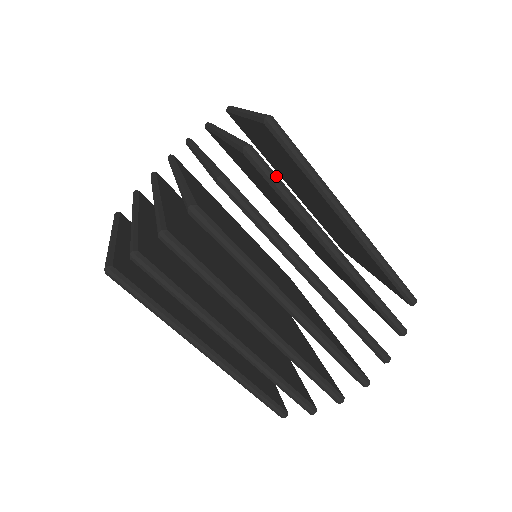
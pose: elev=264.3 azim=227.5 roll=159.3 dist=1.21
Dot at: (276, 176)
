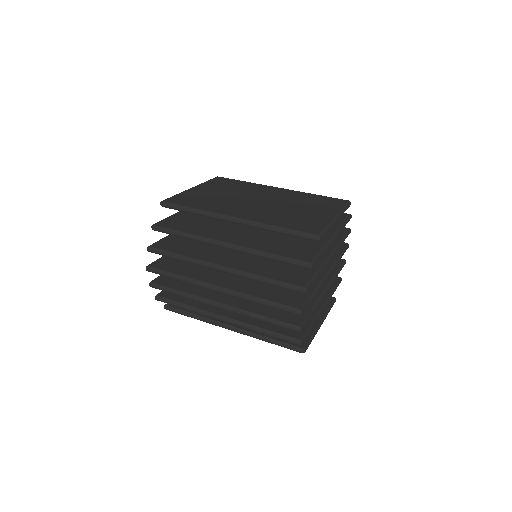
Dot at: (170, 230)
